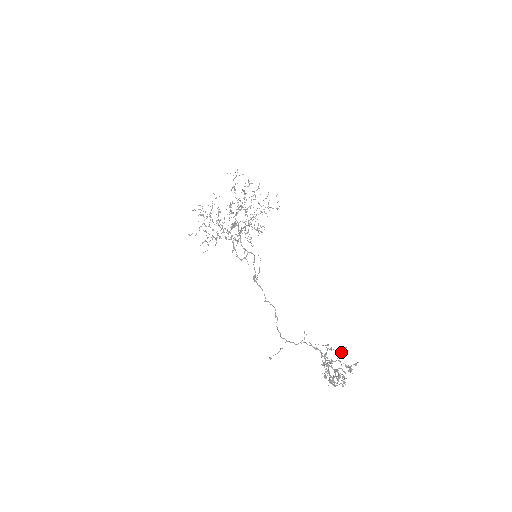
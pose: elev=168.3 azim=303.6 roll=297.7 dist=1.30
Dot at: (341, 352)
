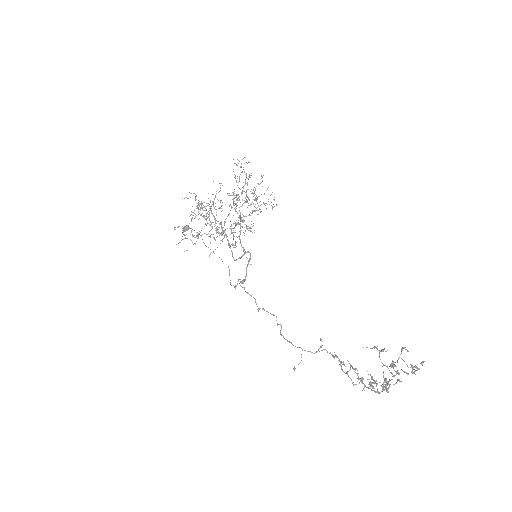
Dot at: (401, 352)
